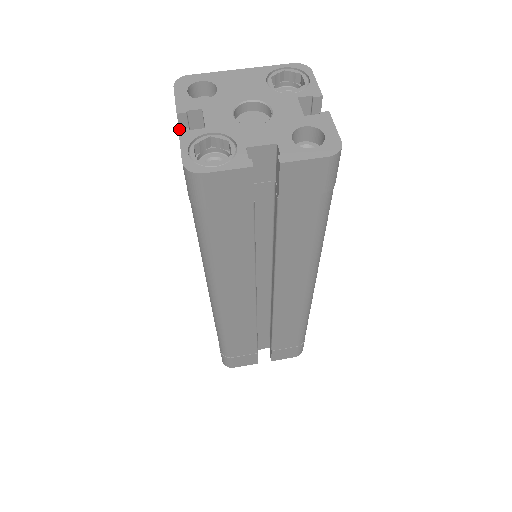
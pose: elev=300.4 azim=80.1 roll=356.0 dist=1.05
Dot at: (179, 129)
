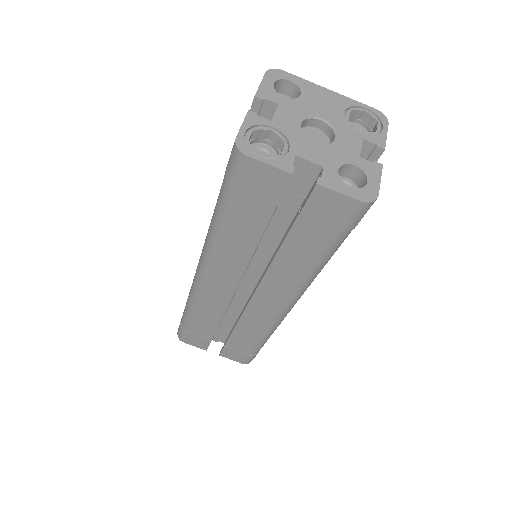
Dot at: (249, 110)
